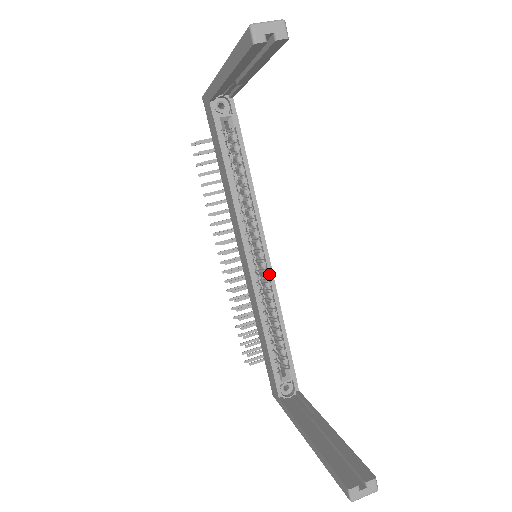
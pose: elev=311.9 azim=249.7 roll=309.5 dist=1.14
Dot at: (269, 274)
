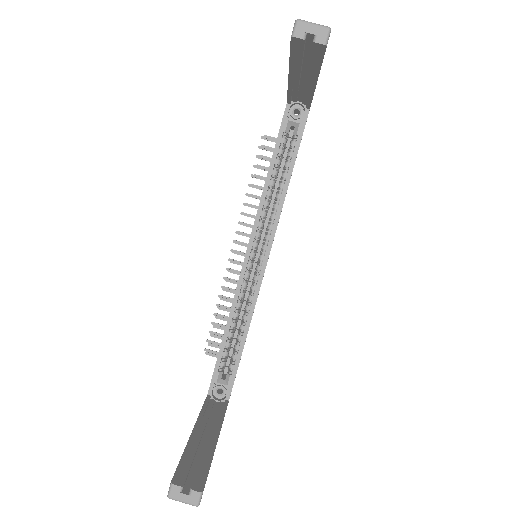
Dot at: (259, 278)
